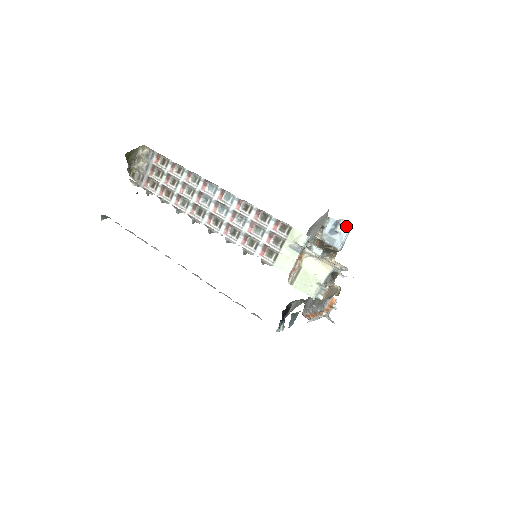
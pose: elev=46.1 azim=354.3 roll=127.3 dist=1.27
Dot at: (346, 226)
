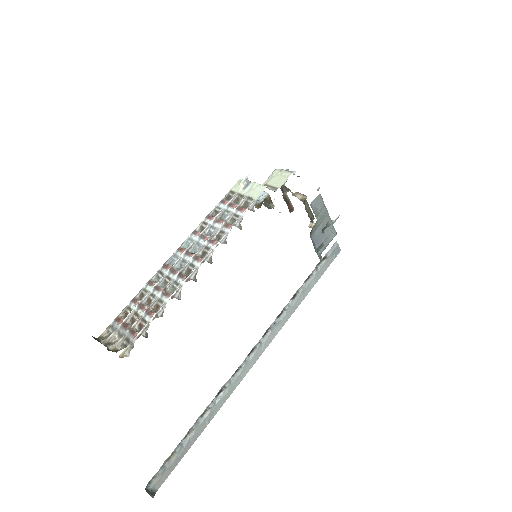
Dot at: occluded
